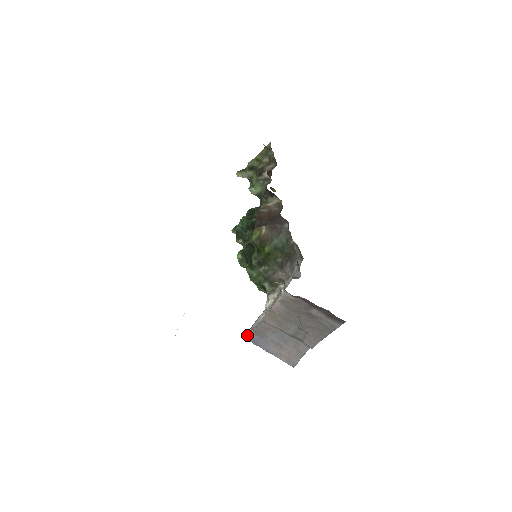
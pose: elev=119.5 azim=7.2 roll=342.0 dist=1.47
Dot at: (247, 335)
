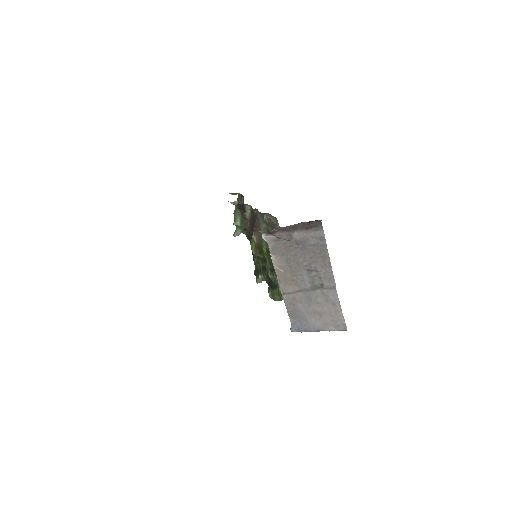
Dot at: (290, 328)
